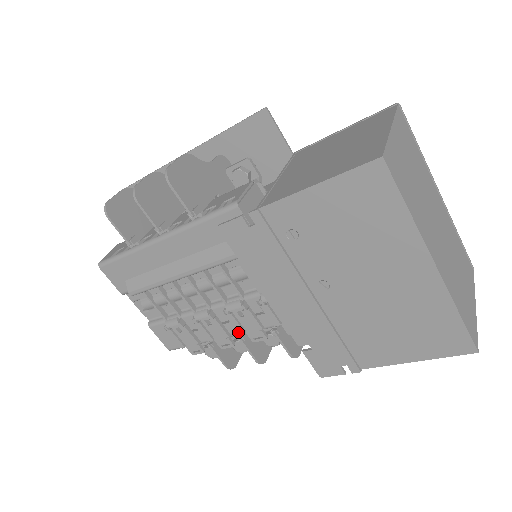
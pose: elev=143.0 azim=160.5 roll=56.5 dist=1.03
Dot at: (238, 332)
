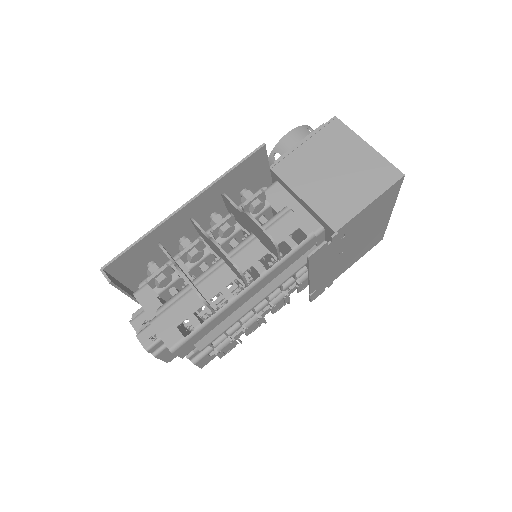
Dot at: occluded
